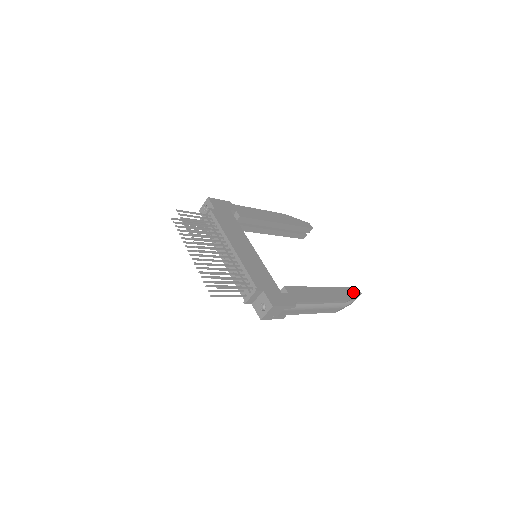
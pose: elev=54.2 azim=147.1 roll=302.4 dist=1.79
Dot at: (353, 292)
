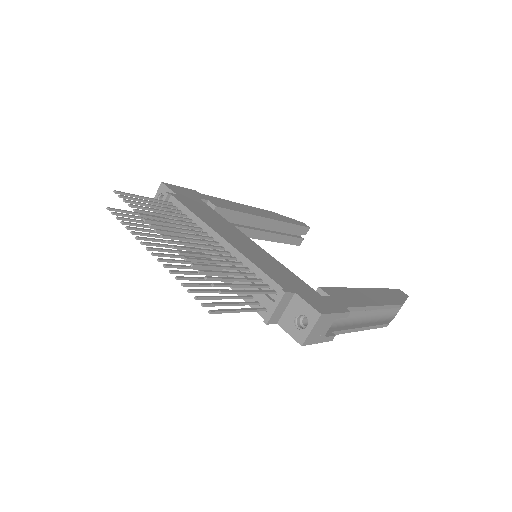
Dot at: (399, 294)
